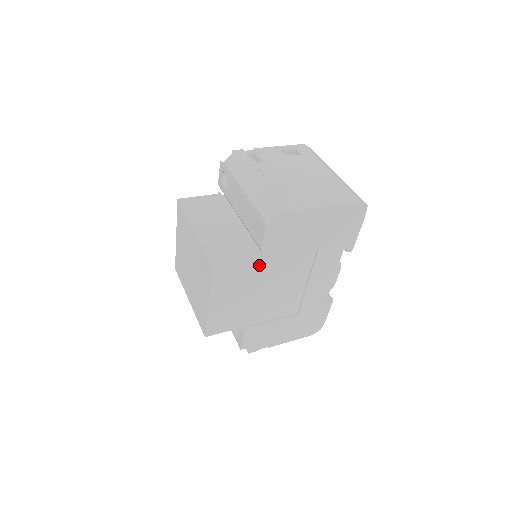
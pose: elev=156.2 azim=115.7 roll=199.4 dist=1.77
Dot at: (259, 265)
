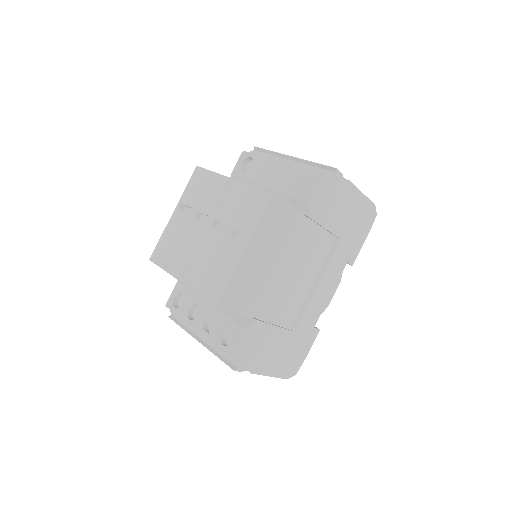
Dot at: (298, 225)
